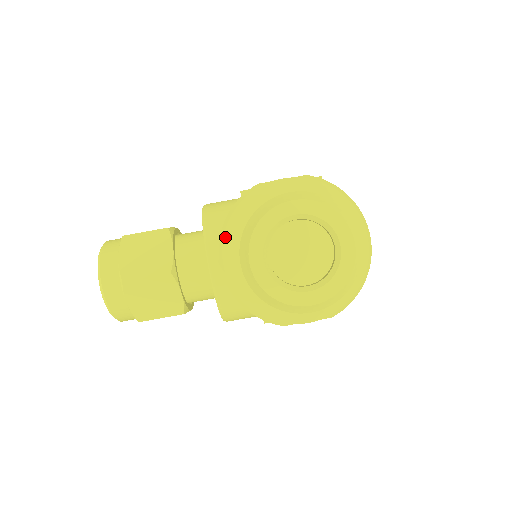
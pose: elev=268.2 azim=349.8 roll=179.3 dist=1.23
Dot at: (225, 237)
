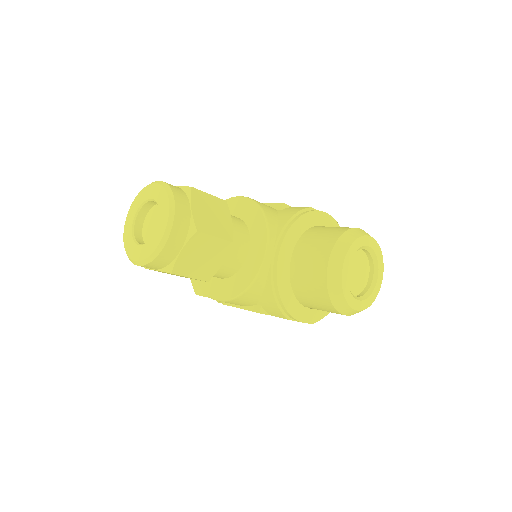
Dot at: (287, 235)
